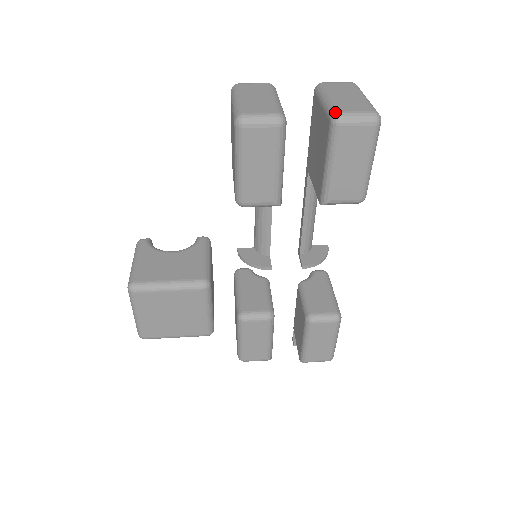
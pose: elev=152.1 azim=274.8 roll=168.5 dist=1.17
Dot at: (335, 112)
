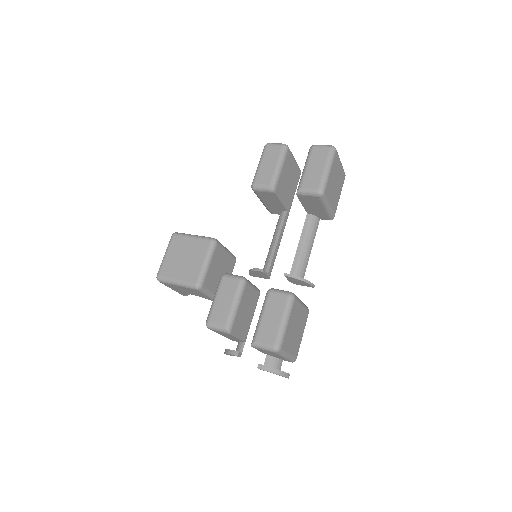
Dot at: occluded
